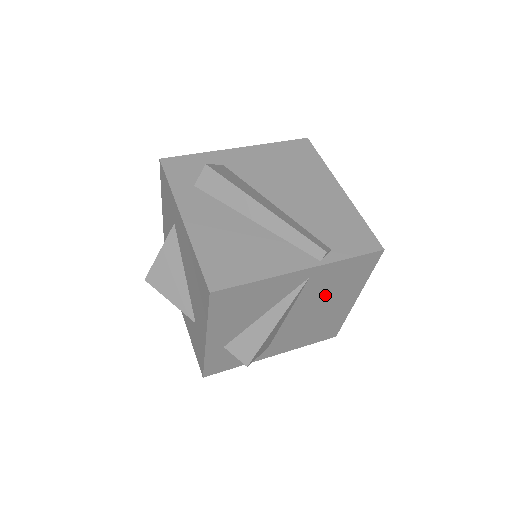
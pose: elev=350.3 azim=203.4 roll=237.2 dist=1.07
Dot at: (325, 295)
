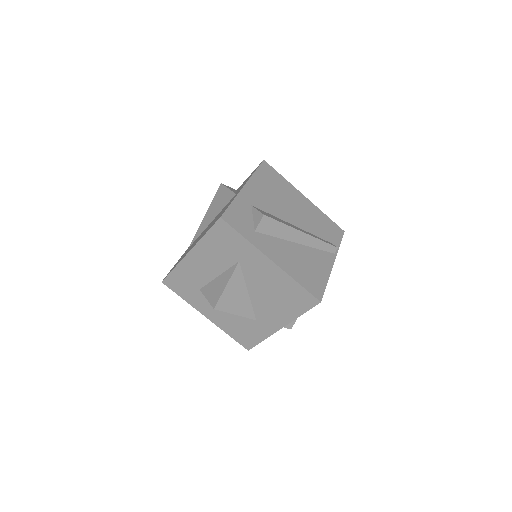
Dot at: occluded
